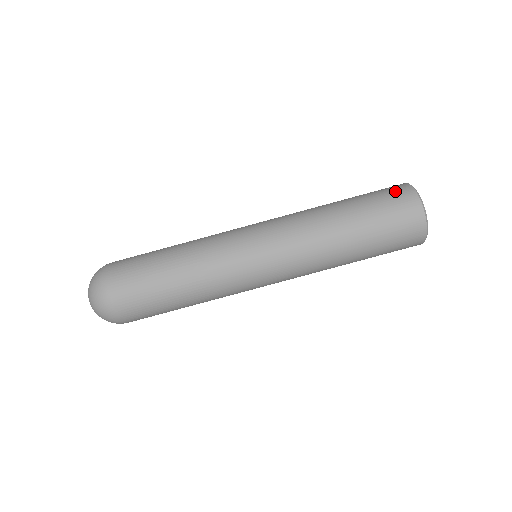
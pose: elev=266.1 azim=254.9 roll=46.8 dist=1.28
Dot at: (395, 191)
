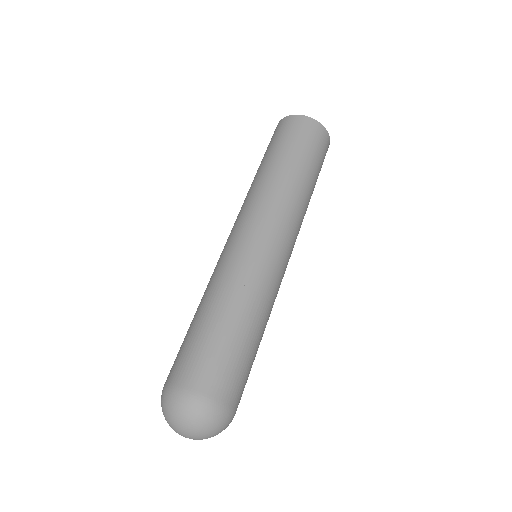
Dot at: occluded
